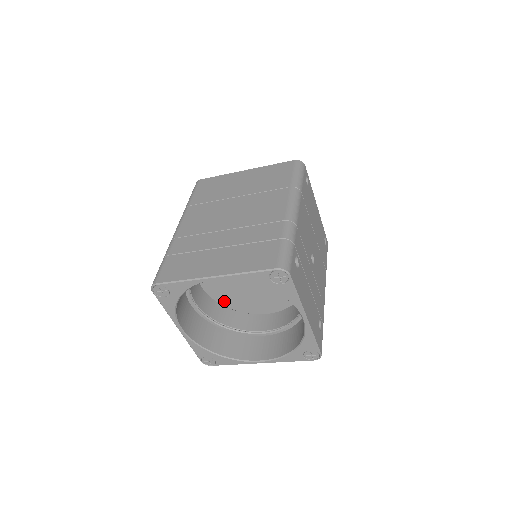
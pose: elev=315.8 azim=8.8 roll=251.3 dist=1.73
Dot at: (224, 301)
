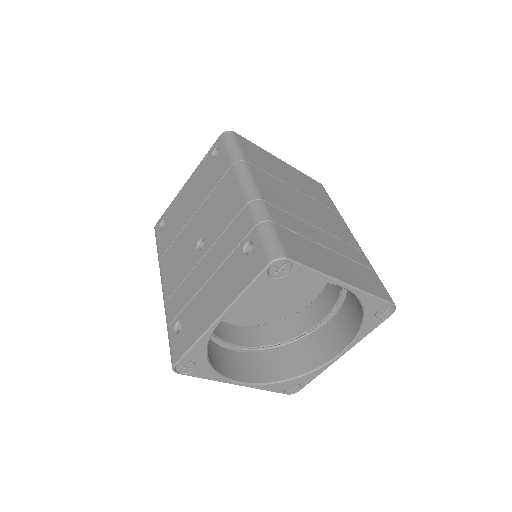
Dot at: occluded
